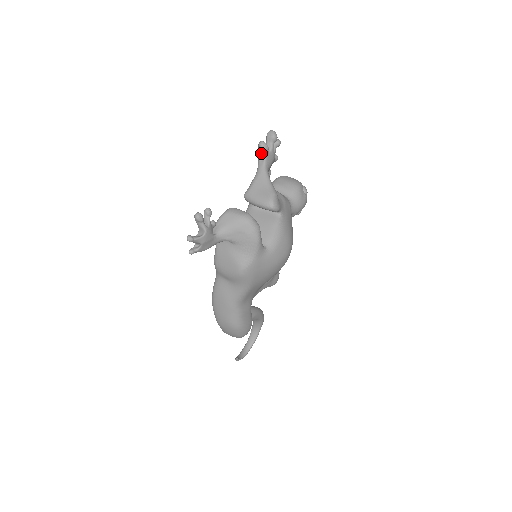
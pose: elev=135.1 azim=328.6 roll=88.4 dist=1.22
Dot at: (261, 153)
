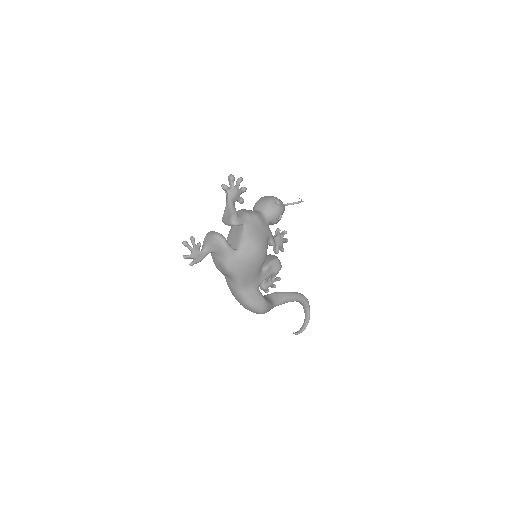
Dot at: (226, 191)
